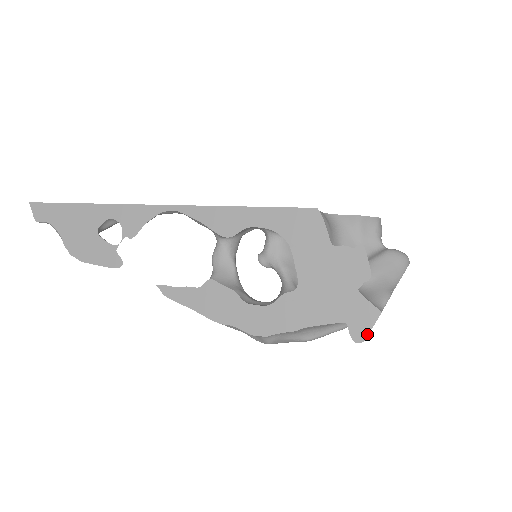
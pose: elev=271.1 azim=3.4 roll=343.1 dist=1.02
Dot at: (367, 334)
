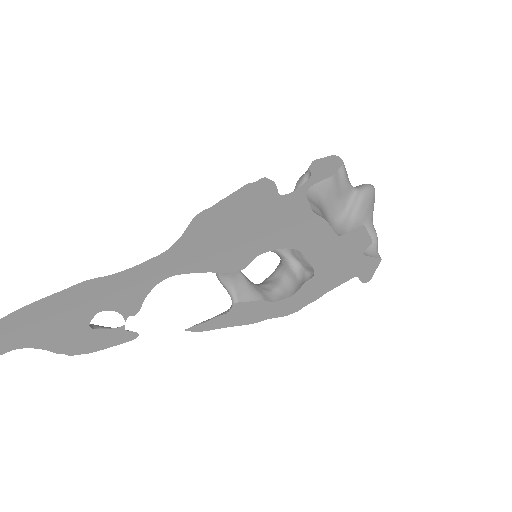
Dot at: occluded
